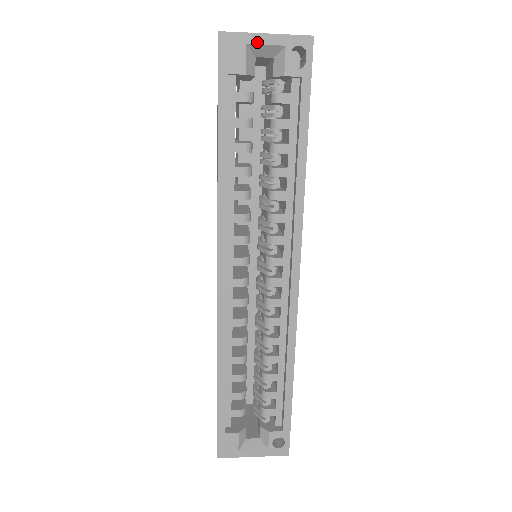
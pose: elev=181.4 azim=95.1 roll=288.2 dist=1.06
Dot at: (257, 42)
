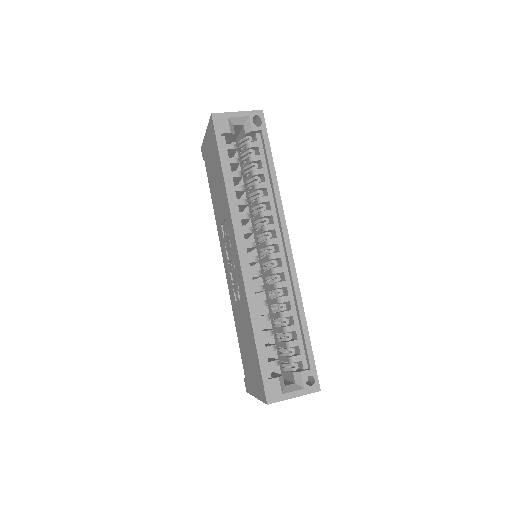
Dot at: (233, 116)
